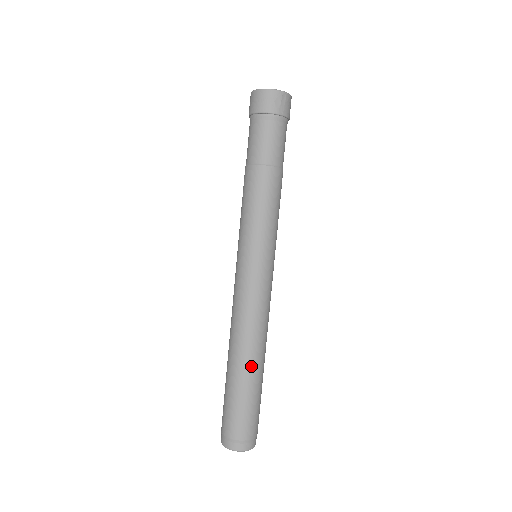
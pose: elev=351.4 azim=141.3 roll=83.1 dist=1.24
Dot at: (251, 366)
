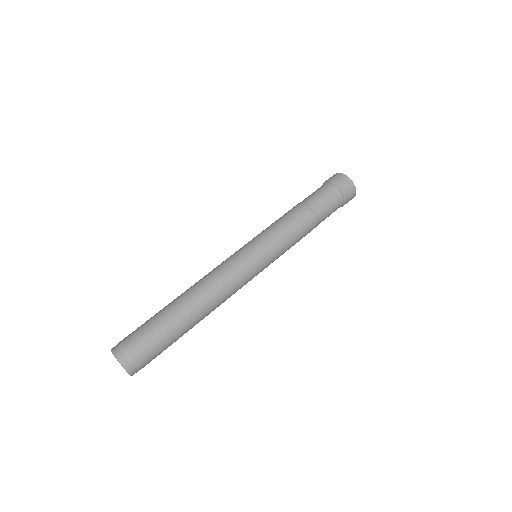
Dot at: (183, 305)
